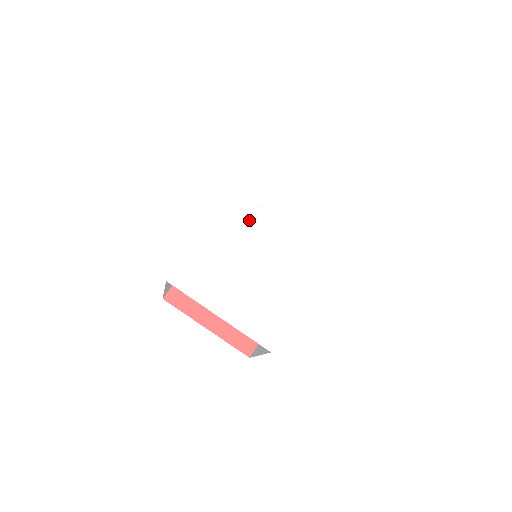
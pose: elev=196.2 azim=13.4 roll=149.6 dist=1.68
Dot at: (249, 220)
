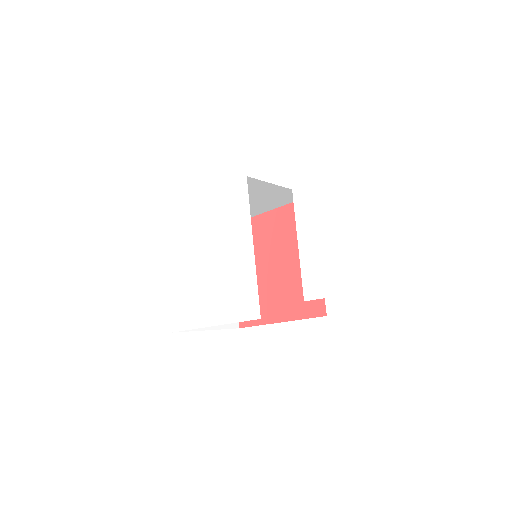
Dot at: (235, 218)
